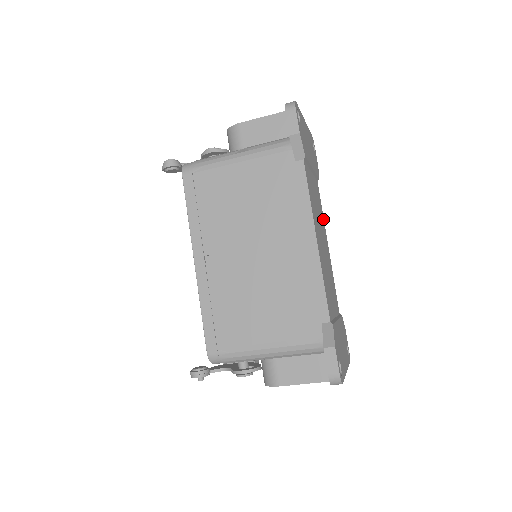
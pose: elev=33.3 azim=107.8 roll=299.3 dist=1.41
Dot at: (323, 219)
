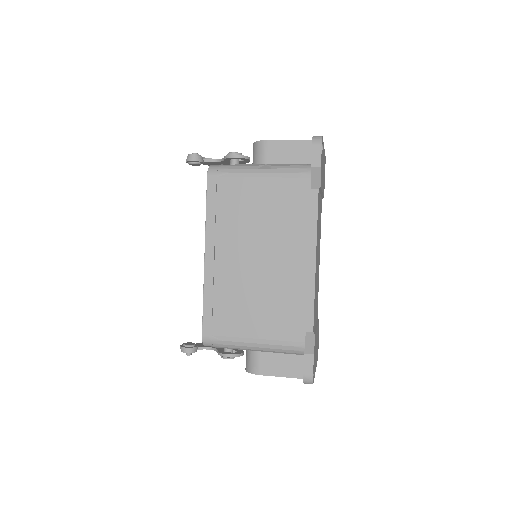
Dot at: (320, 234)
